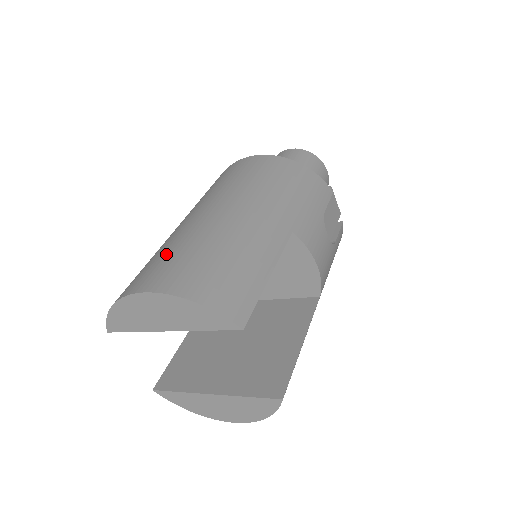
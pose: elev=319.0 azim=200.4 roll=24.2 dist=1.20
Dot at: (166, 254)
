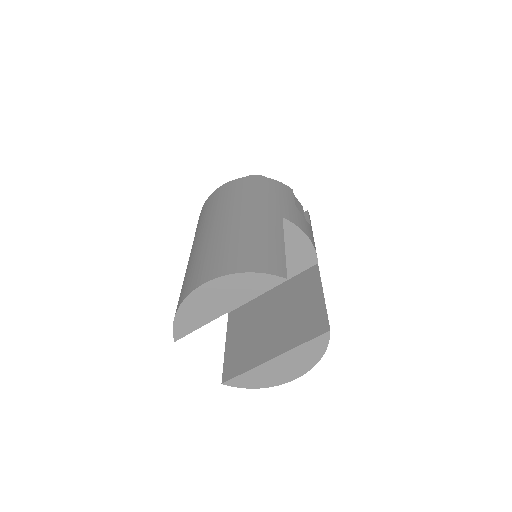
Dot at: (201, 260)
